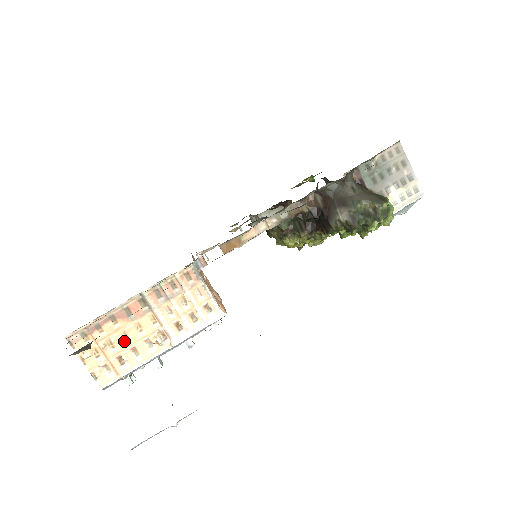
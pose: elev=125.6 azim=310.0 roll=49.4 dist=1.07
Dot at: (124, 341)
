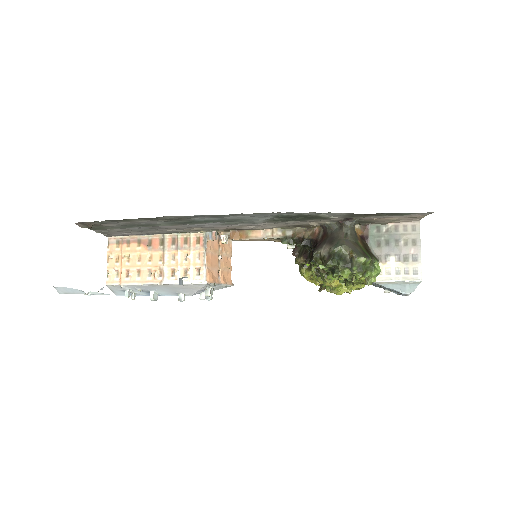
Dot at: (137, 261)
